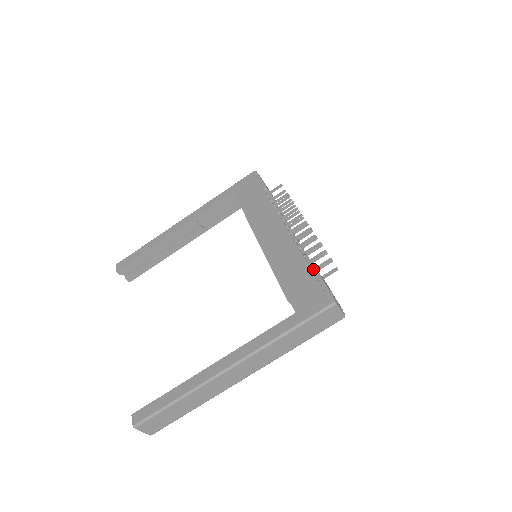
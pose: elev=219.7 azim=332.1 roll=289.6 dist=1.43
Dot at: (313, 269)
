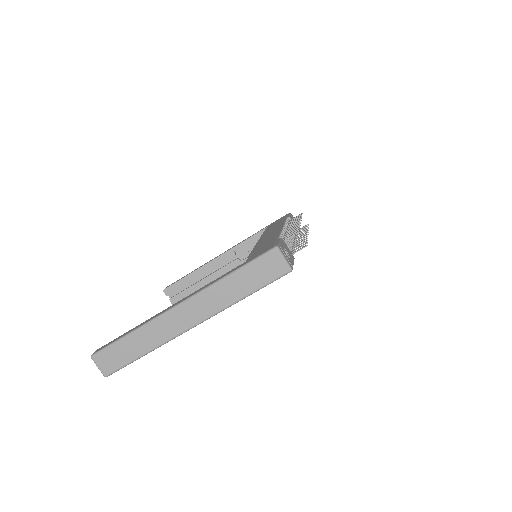
Dot at: occluded
